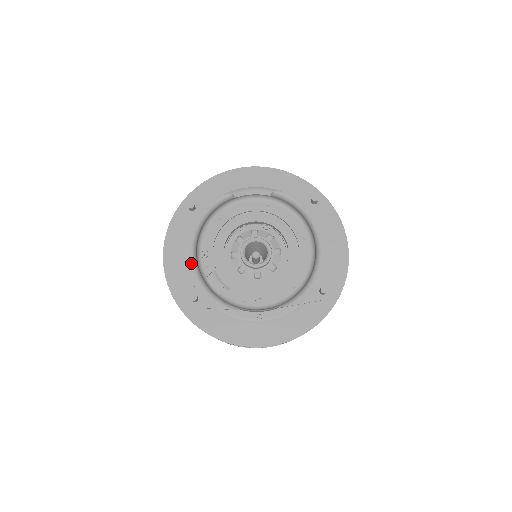
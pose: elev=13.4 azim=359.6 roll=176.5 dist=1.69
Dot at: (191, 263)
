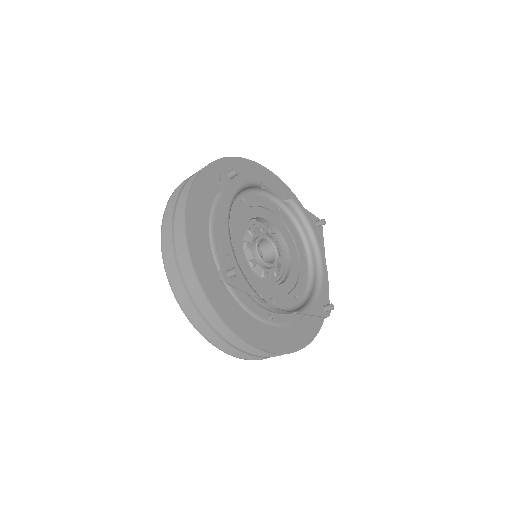
Dot at: (228, 232)
